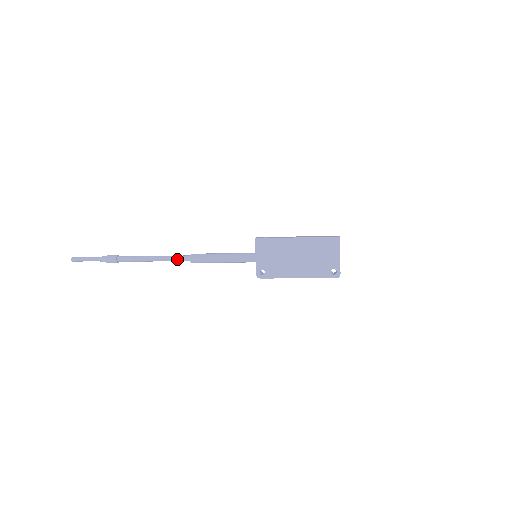
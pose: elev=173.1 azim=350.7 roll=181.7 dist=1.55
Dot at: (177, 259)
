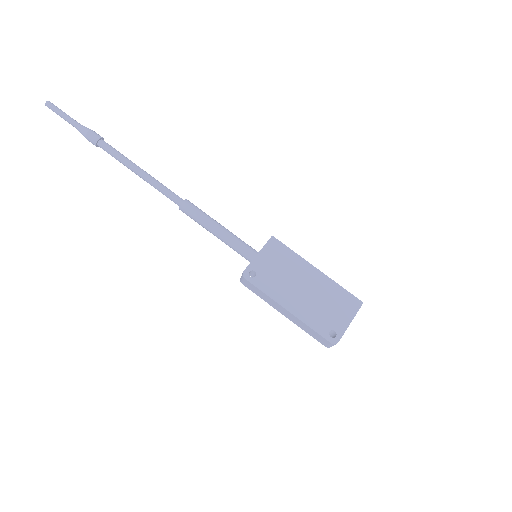
Dot at: (167, 191)
